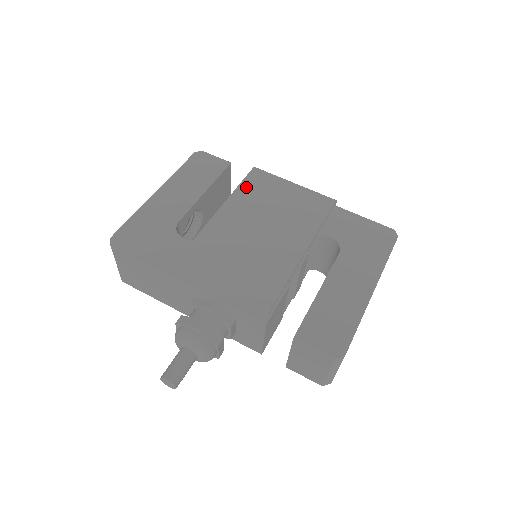
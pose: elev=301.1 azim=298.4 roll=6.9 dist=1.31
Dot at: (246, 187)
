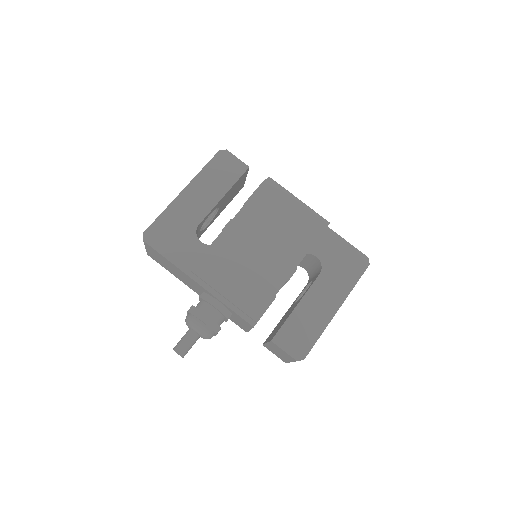
Dot at: (258, 199)
